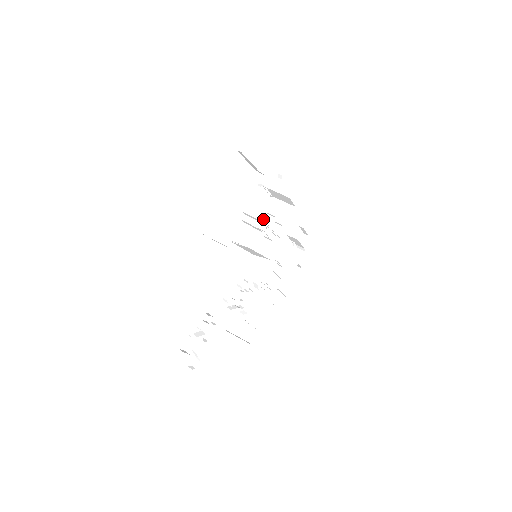
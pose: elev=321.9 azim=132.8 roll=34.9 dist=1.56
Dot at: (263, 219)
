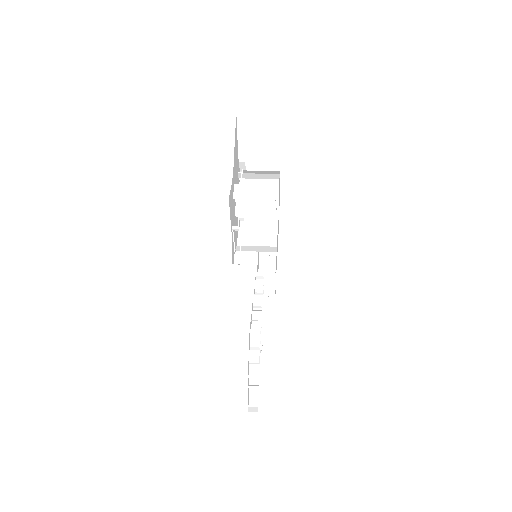
Dot at: occluded
